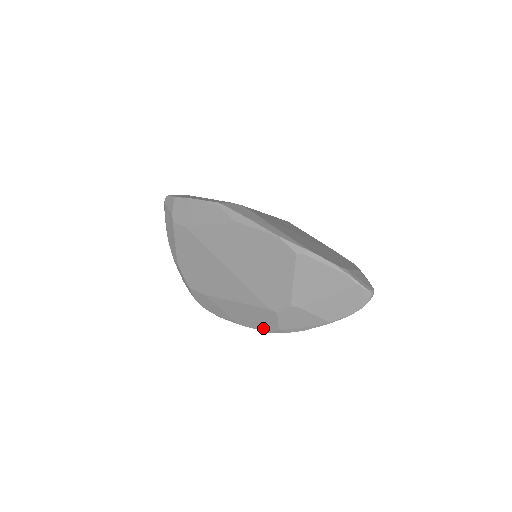
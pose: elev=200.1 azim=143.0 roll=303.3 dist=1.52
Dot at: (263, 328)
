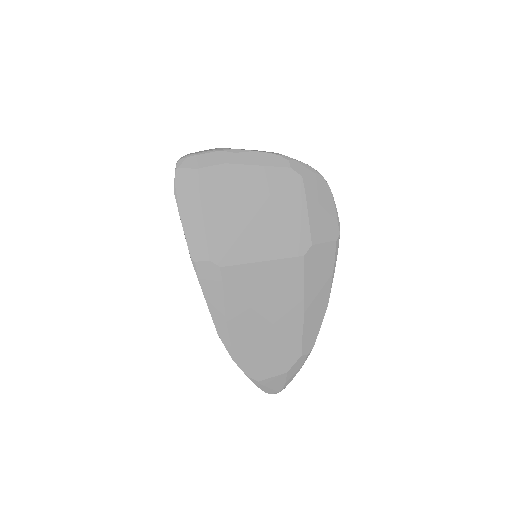
Dot at: occluded
